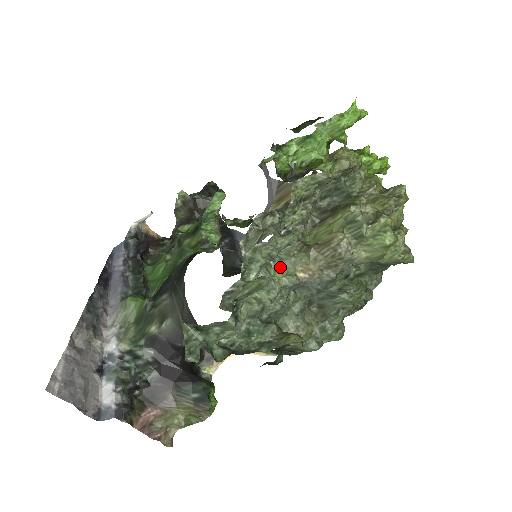
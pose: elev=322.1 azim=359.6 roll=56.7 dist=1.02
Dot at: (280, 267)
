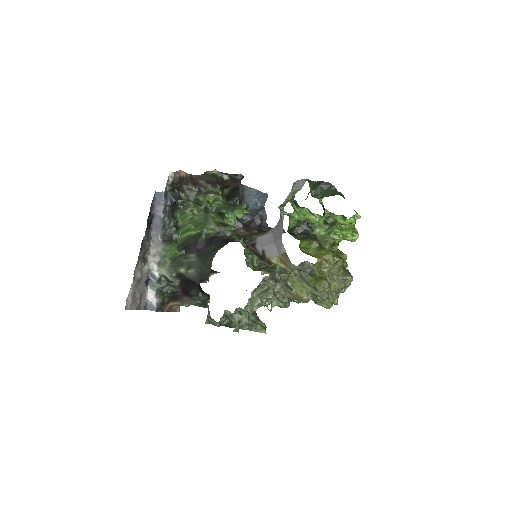
Dot at: occluded
